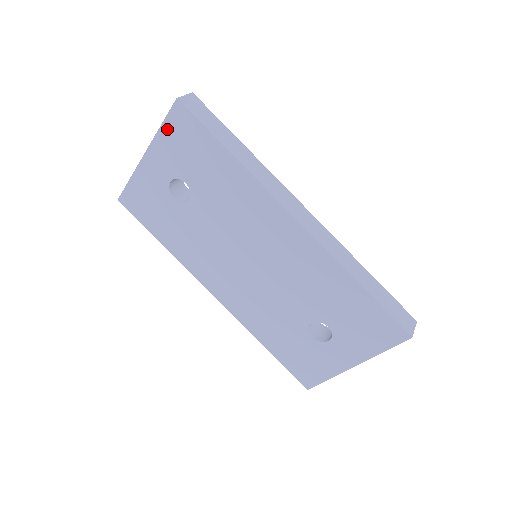
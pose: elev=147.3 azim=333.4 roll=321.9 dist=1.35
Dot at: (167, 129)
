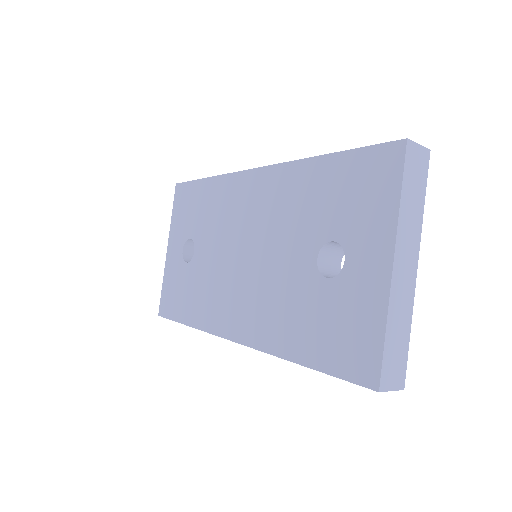
Dot at: (175, 211)
